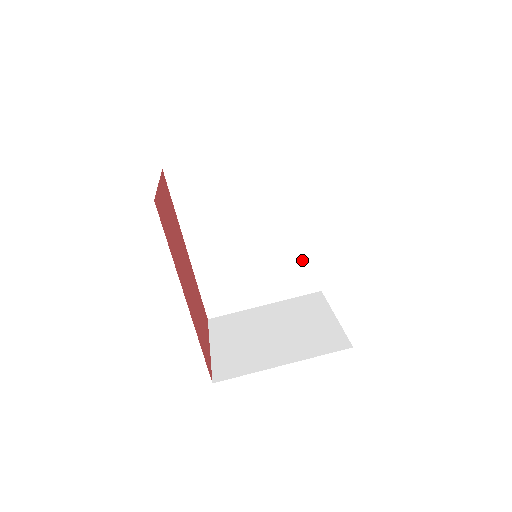
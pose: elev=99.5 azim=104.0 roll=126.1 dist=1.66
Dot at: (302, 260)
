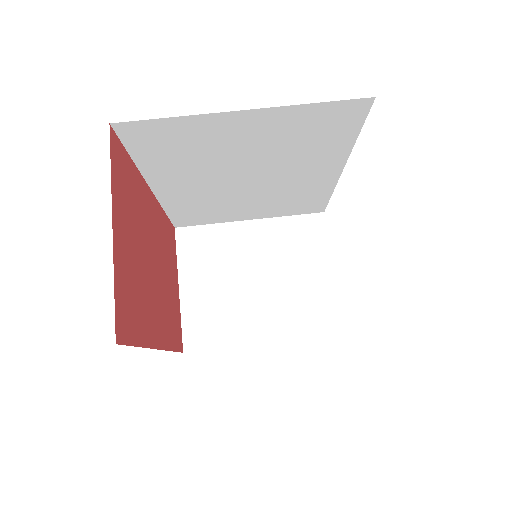
Dot at: (313, 195)
